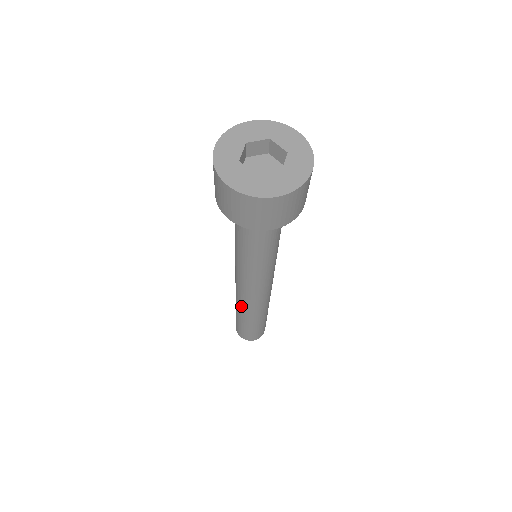
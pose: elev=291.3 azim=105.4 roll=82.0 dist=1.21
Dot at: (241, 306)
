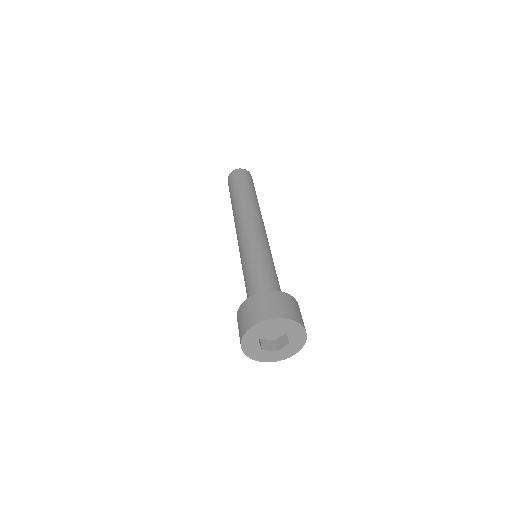
Dot at: occluded
